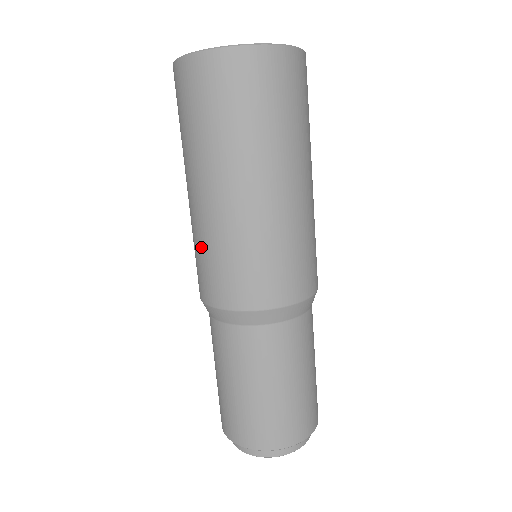
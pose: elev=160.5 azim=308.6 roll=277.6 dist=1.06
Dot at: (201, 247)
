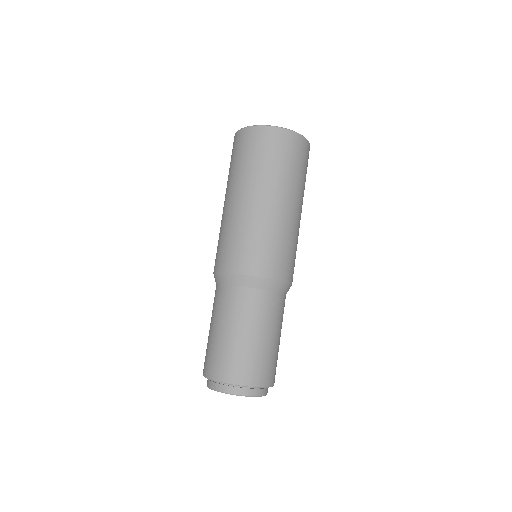
Dot at: occluded
